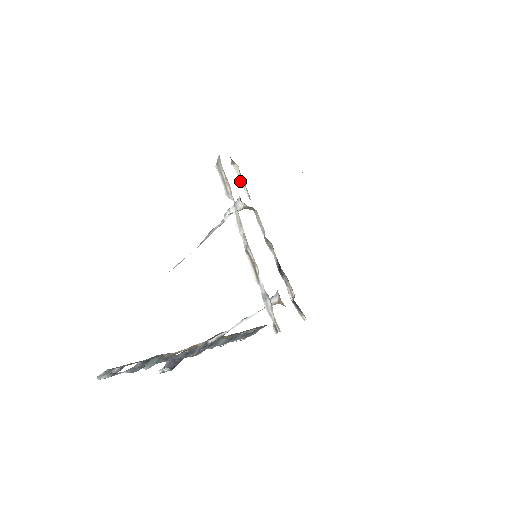
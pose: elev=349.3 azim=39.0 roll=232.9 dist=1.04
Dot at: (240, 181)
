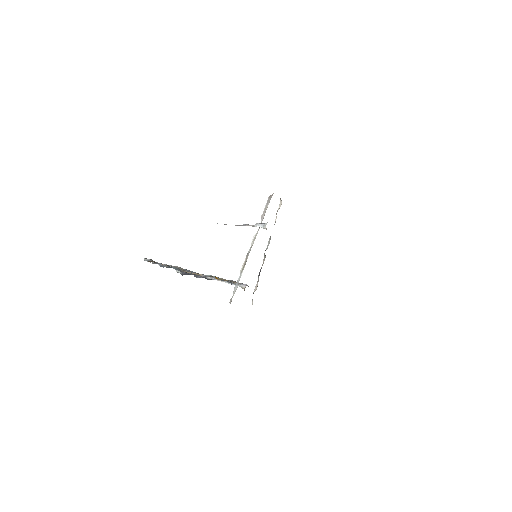
Dot at: occluded
